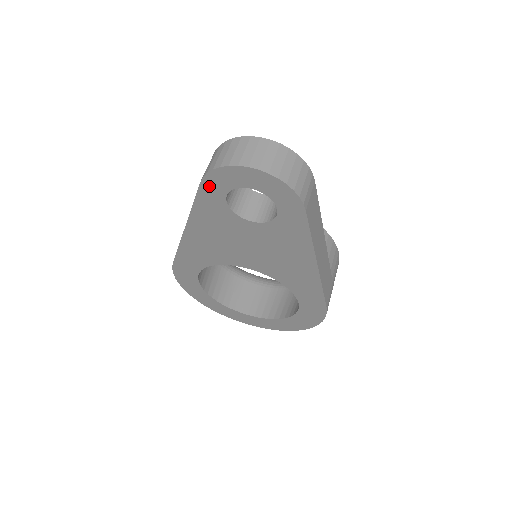
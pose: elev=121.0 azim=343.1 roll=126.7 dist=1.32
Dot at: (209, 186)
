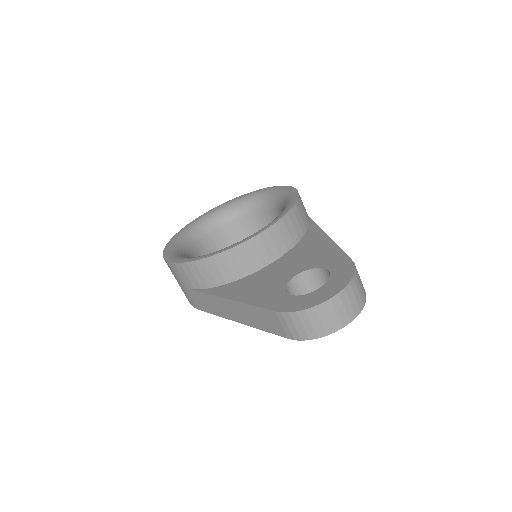
Dot at: occluded
